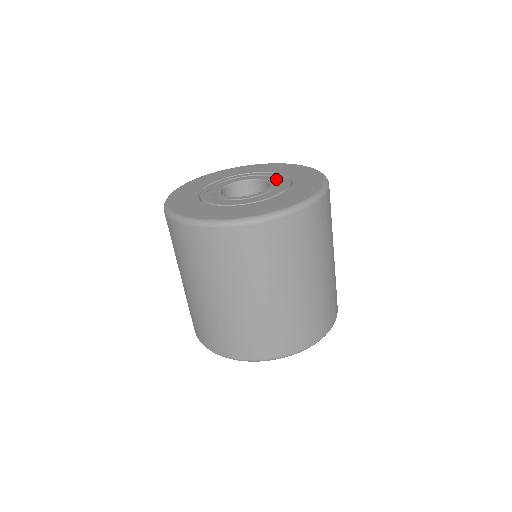
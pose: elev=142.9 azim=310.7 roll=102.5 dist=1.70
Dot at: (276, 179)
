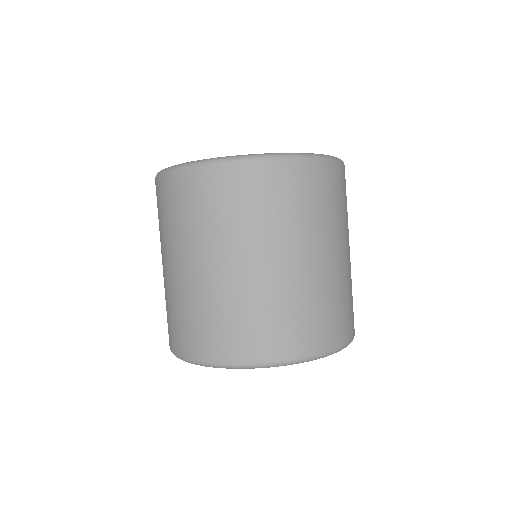
Dot at: occluded
